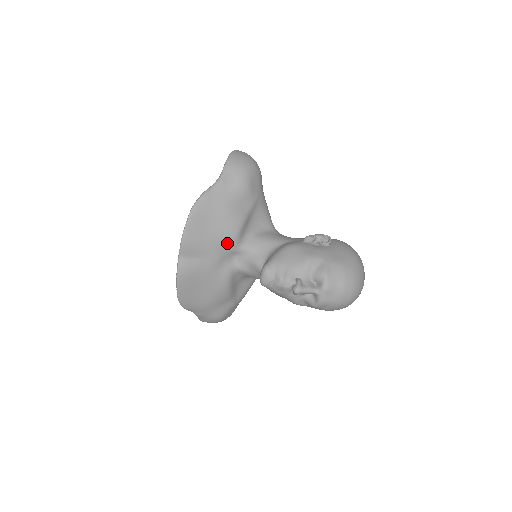
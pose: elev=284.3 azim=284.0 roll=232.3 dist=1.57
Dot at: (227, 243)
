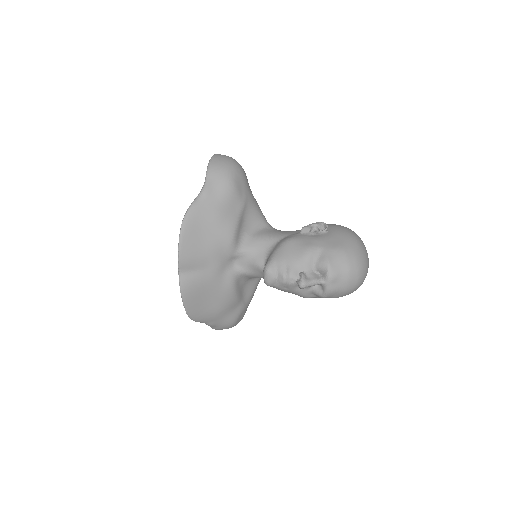
Dot at: (224, 250)
